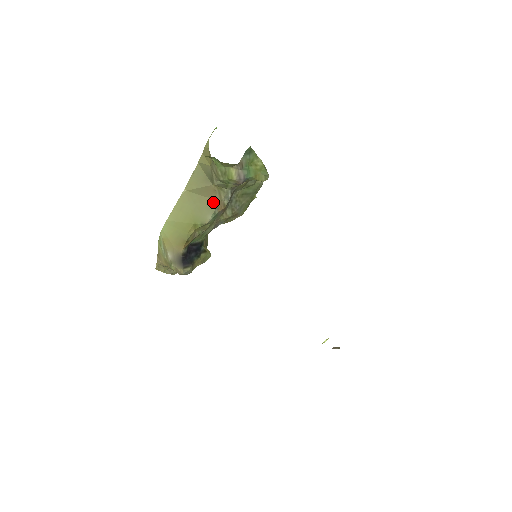
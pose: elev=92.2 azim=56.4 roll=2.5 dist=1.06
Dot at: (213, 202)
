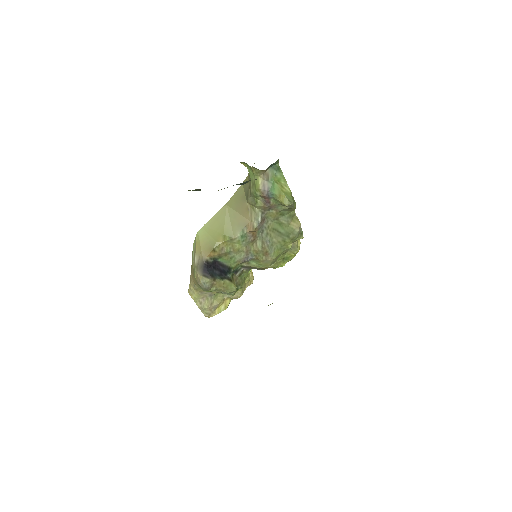
Dot at: (245, 220)
